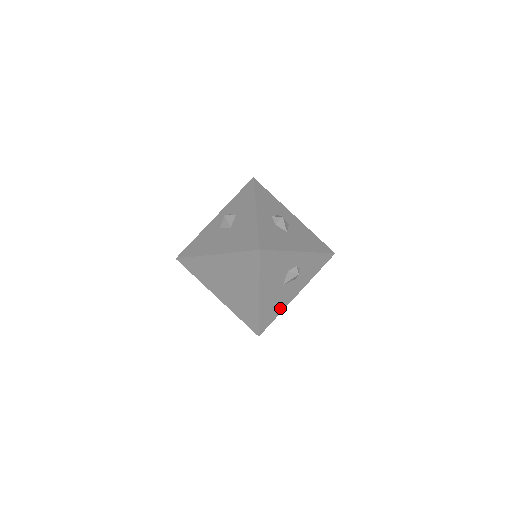
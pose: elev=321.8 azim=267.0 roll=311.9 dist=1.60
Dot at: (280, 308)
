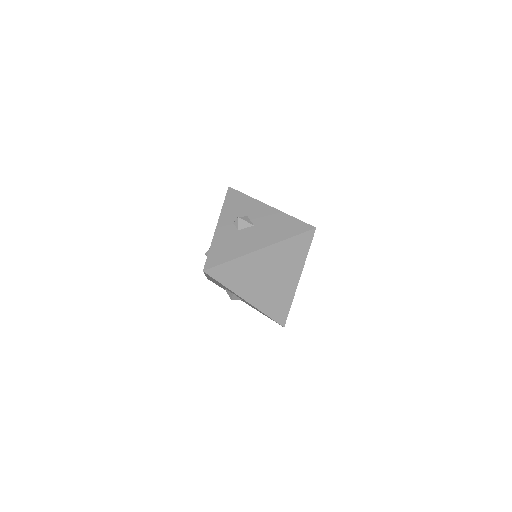
Dot at: occluded
